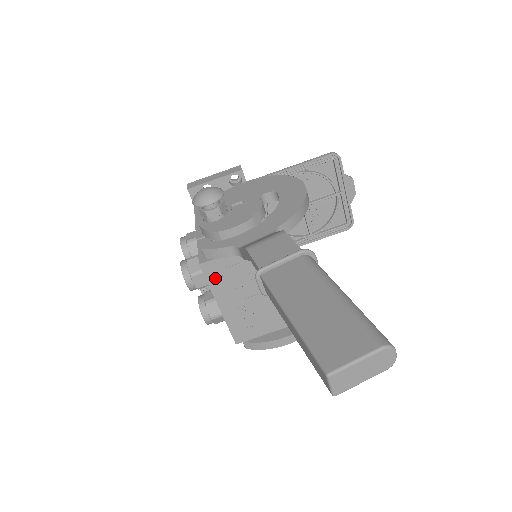
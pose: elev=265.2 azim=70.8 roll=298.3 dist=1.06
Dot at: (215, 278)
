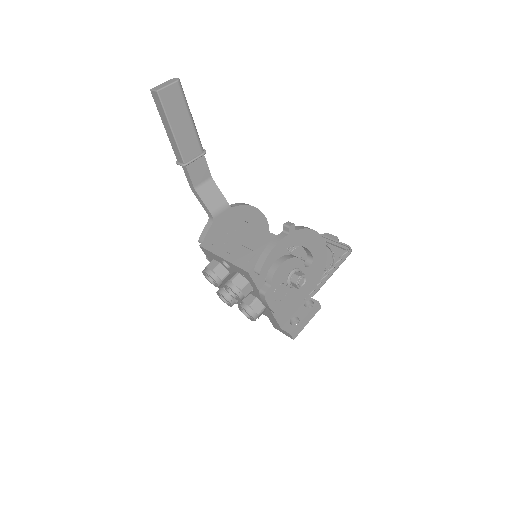
Dot at: (212, 246)
